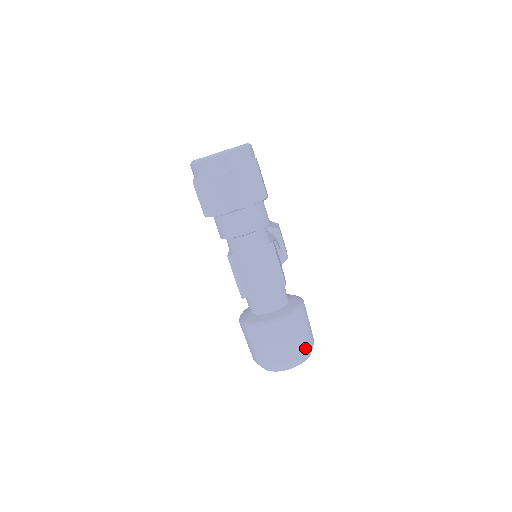
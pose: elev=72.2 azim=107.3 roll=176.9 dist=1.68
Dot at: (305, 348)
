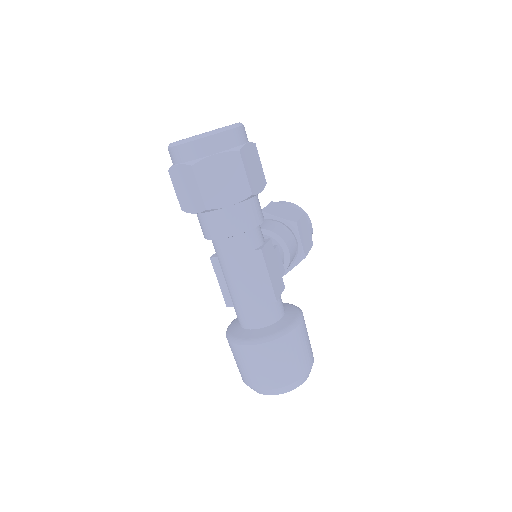
Dot at: (293, 376)
